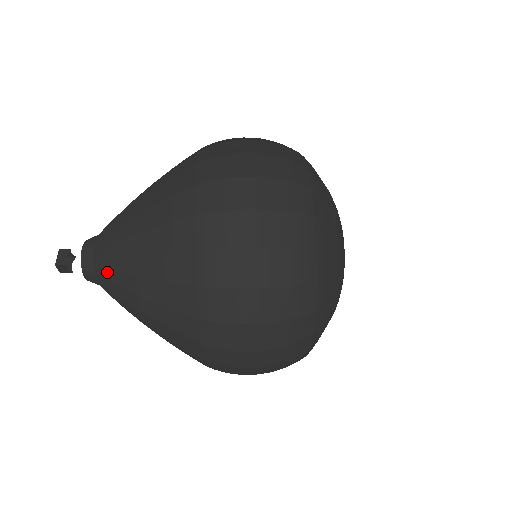
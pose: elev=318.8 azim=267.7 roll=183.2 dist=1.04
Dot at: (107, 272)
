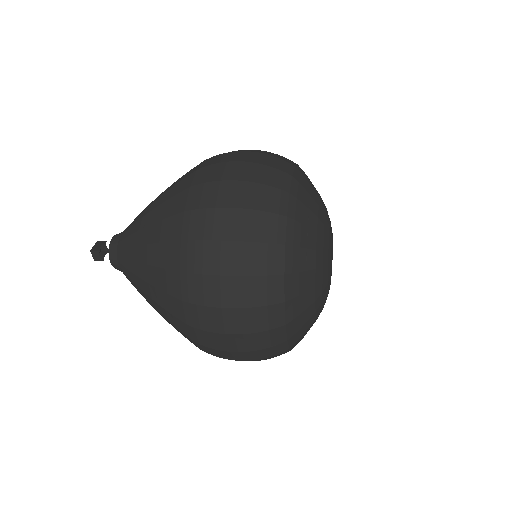
Dot at: (124, 249)
